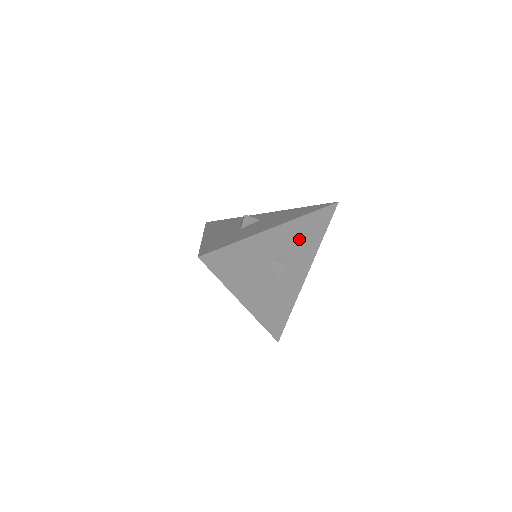
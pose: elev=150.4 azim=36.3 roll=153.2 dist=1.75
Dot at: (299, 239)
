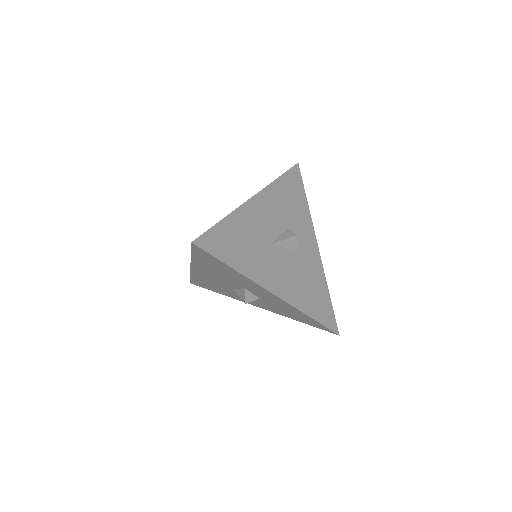
Dot at: (281, 307)
